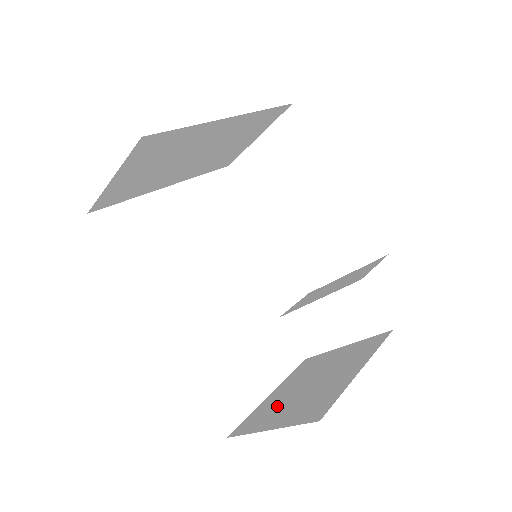
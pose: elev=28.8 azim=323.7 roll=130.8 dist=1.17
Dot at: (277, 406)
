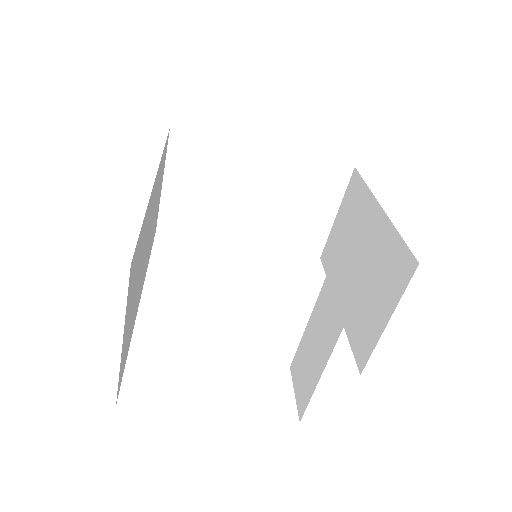
Dot at: occluded
